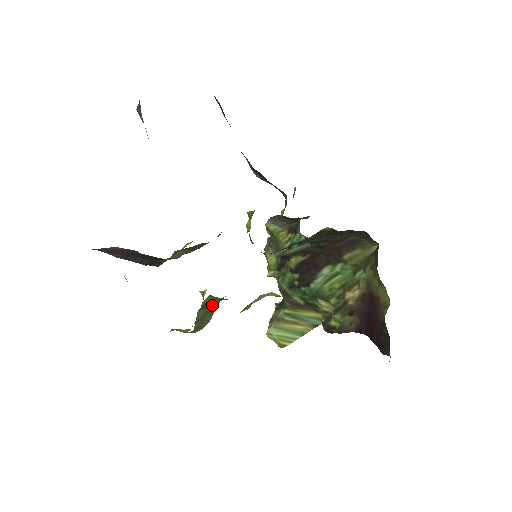
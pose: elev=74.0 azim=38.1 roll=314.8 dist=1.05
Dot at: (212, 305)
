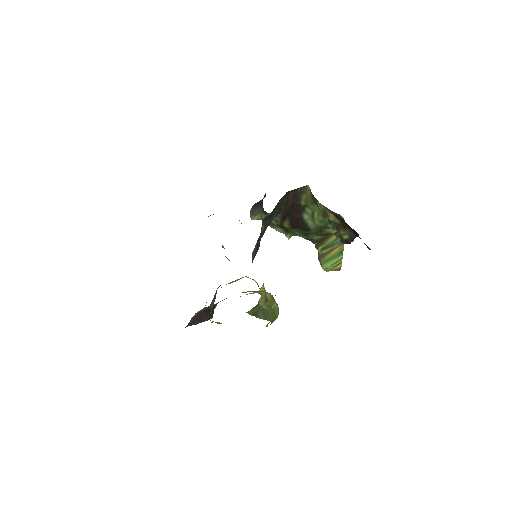
Dot at: (260, 307)
